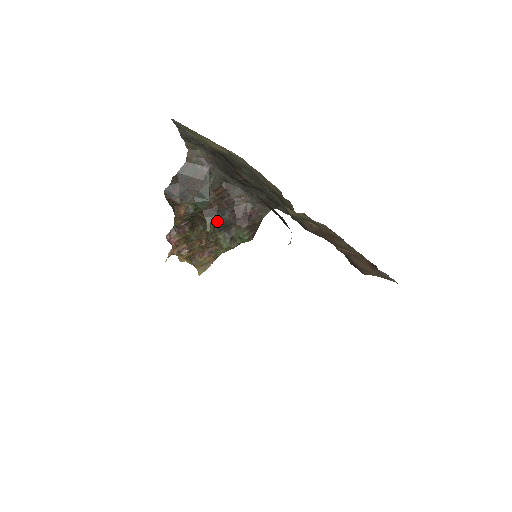
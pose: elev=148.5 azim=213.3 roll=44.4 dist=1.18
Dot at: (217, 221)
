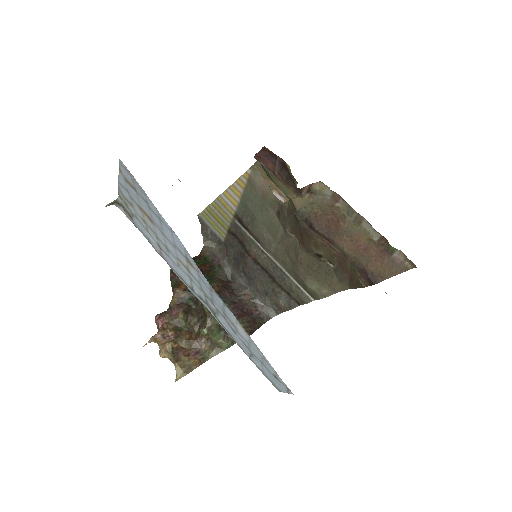
Dot at: occluded
